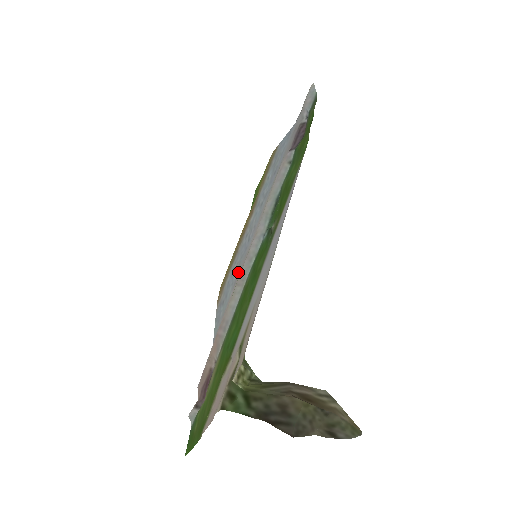
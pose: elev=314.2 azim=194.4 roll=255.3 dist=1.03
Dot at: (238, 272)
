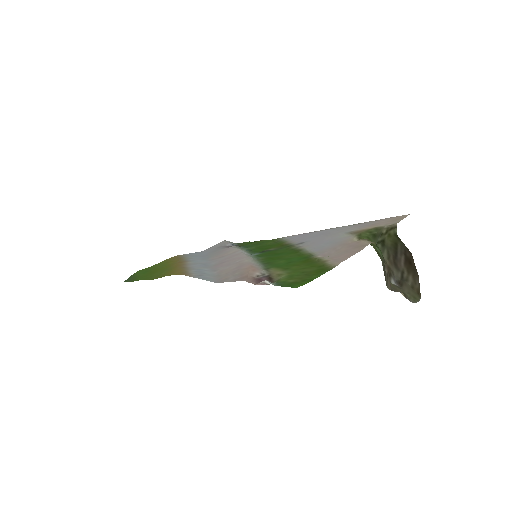
Dot at: (212, 268)
